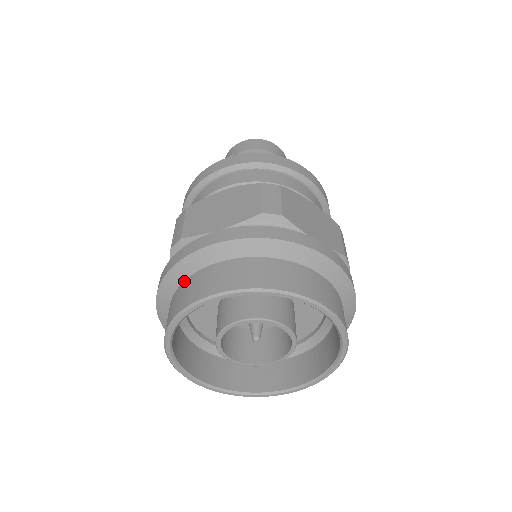
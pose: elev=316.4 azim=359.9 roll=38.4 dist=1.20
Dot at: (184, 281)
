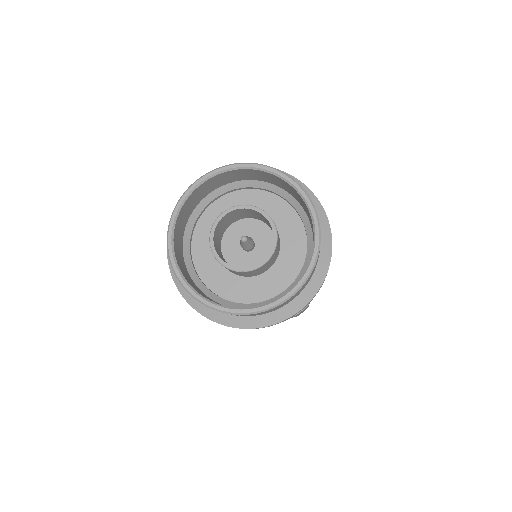
Dot at: occluded
